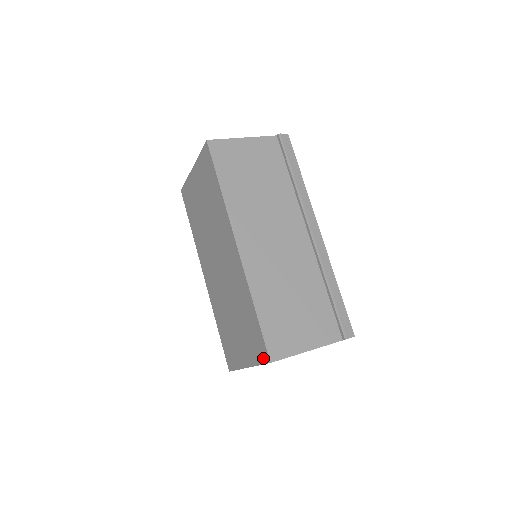
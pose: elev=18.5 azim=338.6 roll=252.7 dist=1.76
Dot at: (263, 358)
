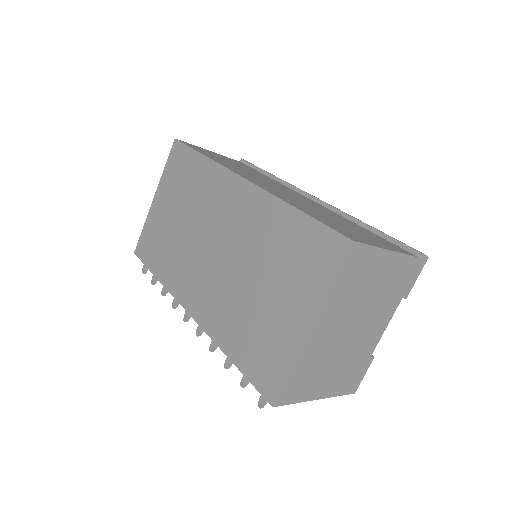
Dot at: (337, 256)
